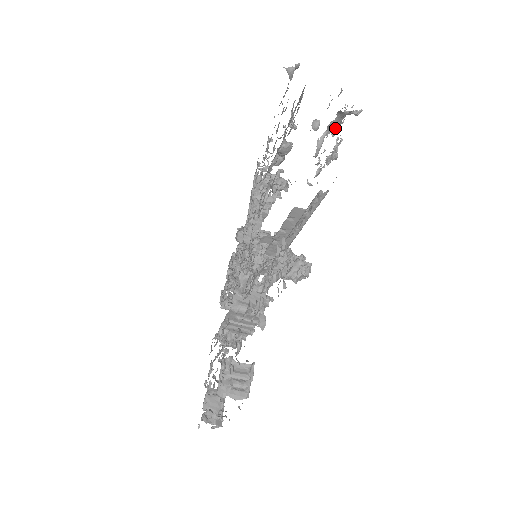
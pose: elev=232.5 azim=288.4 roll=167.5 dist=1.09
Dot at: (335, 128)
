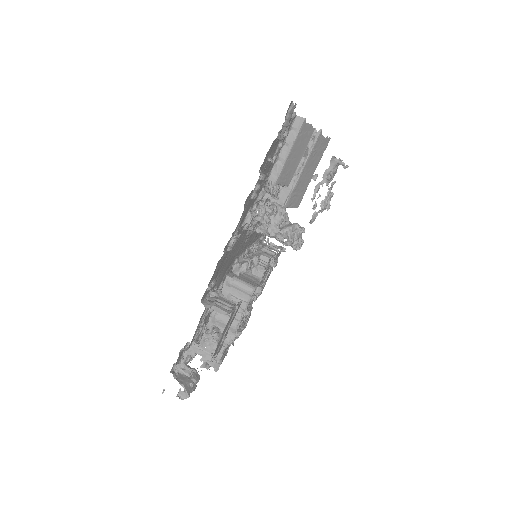
Dot at: occluded
